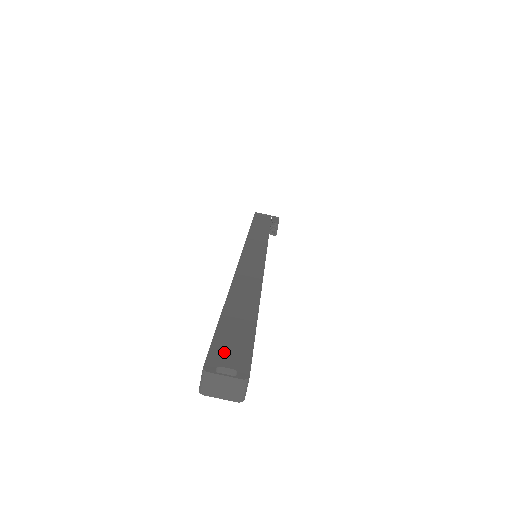
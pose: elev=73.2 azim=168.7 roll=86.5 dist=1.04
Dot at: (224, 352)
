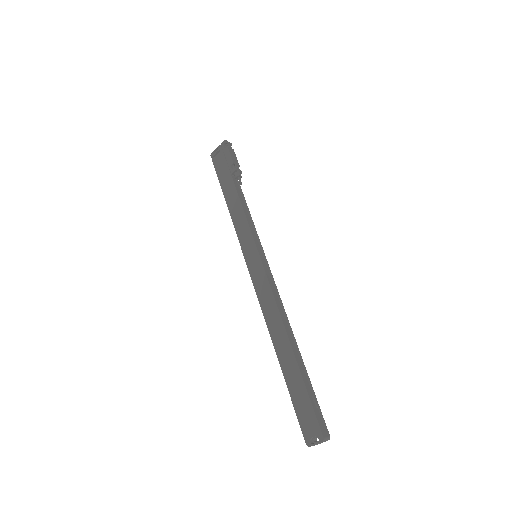
Dot at: (306, 424)
